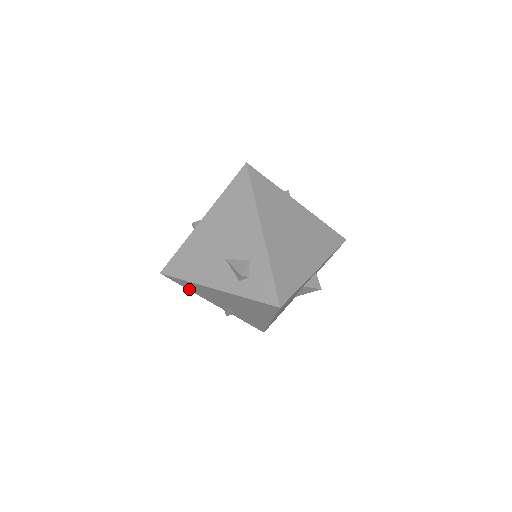
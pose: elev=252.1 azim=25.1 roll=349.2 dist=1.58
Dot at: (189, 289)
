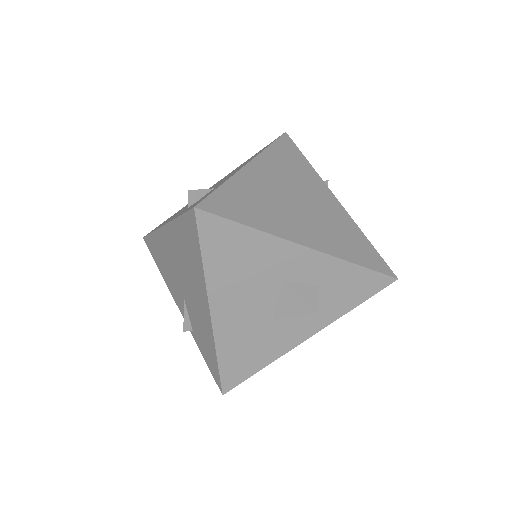
Dot at: (160, 269)
